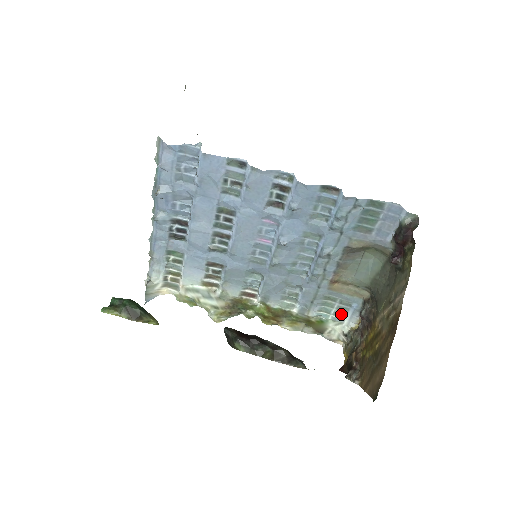
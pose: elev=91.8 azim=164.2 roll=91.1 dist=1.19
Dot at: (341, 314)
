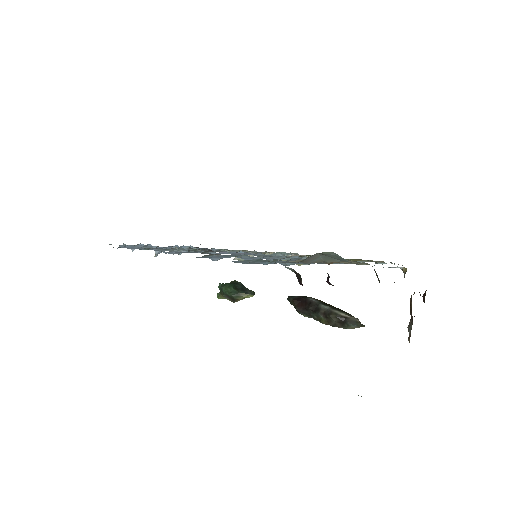
Dot at: occluded
